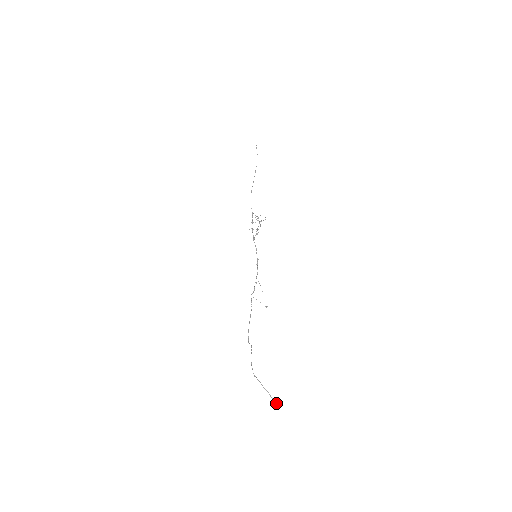
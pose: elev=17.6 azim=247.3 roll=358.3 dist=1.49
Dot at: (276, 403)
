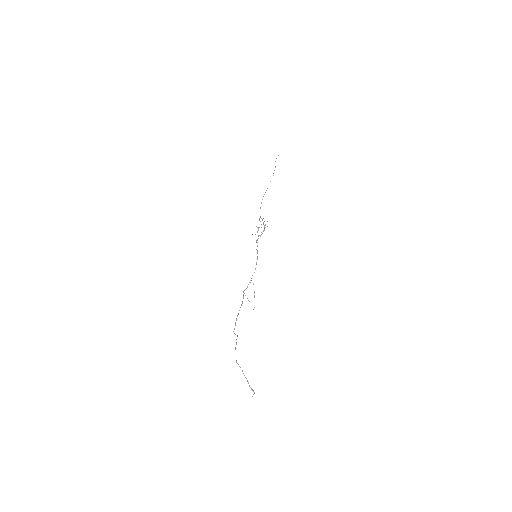
Dot at: occluded
